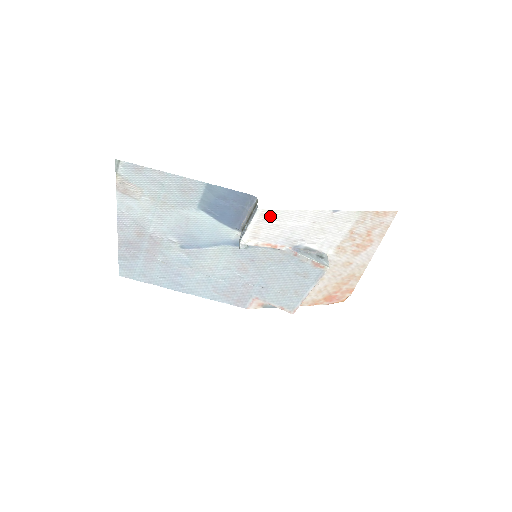
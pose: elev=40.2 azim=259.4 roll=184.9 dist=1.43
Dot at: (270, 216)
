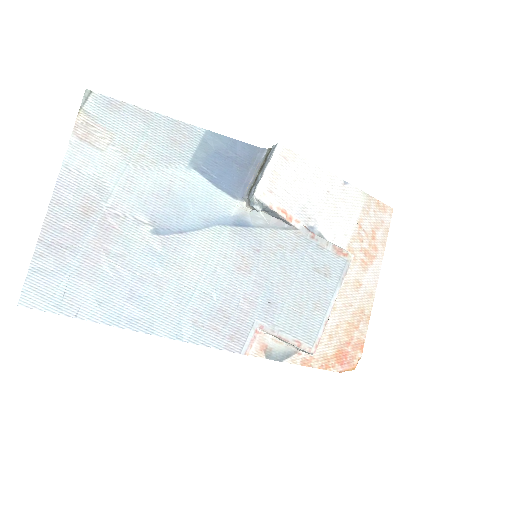
Dot at: (289, 161)
